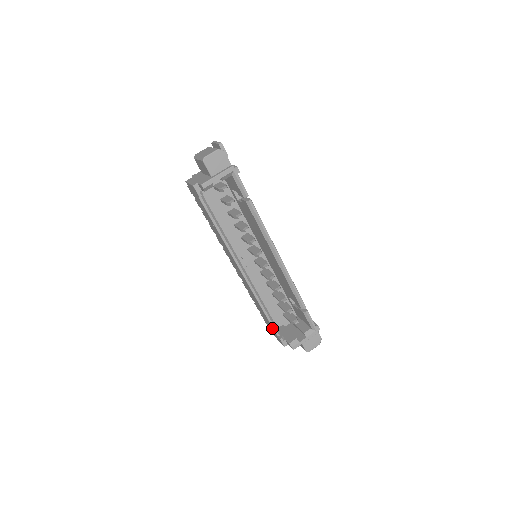
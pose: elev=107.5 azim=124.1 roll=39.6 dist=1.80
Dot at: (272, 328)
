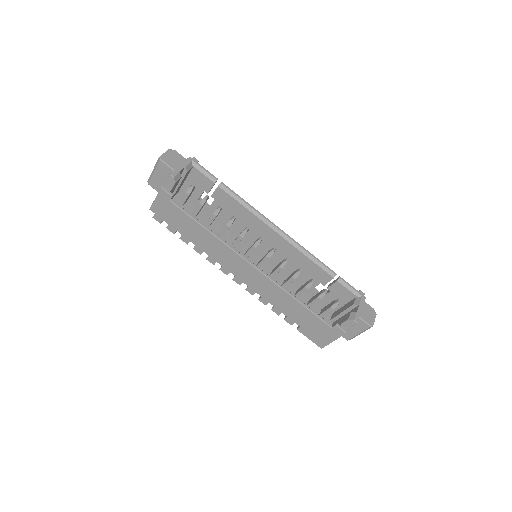
Dot at: (320, 322)
